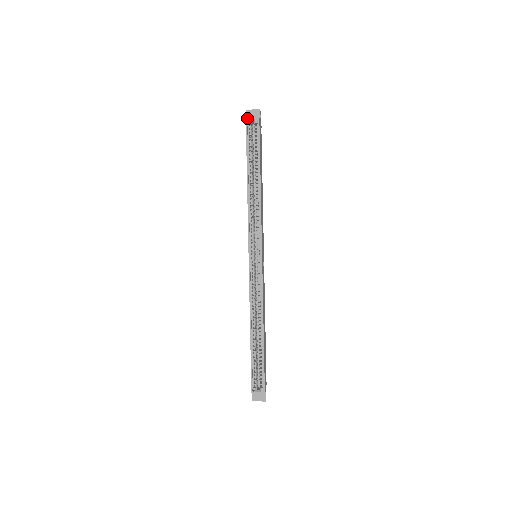
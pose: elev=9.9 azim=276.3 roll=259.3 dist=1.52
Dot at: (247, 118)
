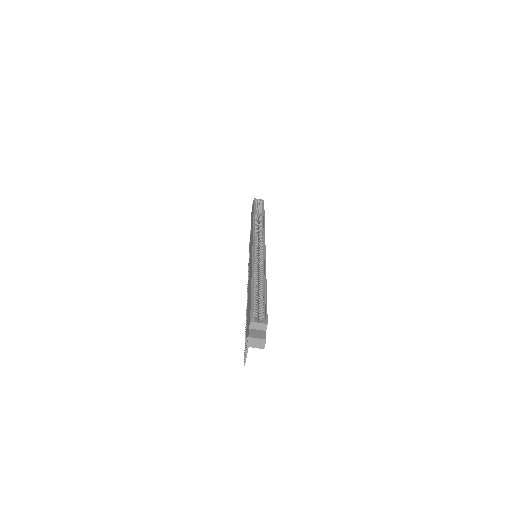
Dot at: (255, 198)
